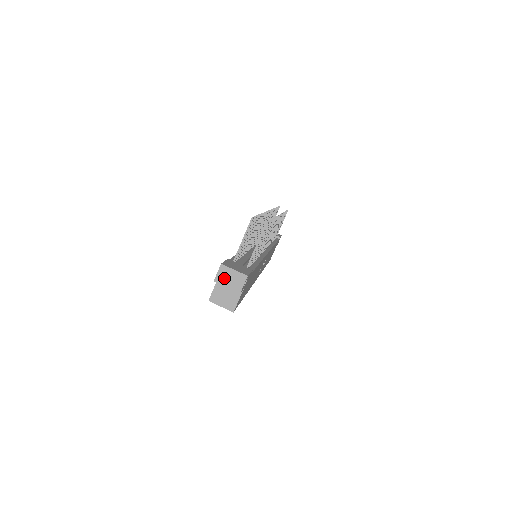
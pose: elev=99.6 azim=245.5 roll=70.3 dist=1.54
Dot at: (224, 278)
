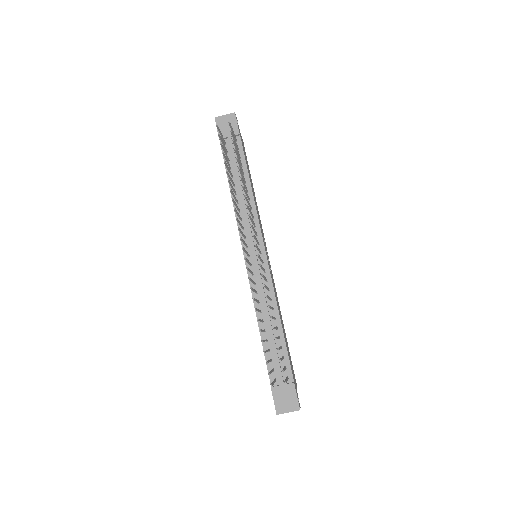
Dot at: occluded
